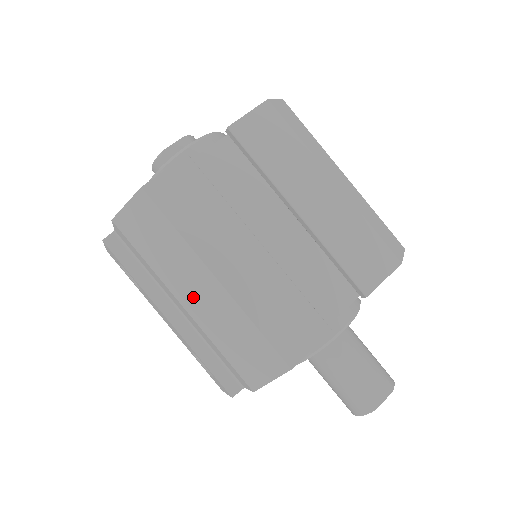
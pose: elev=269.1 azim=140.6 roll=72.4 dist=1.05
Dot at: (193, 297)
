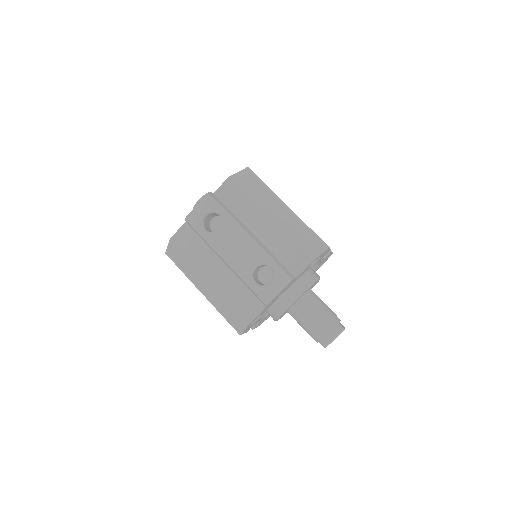
Dot at: (276, 213)
